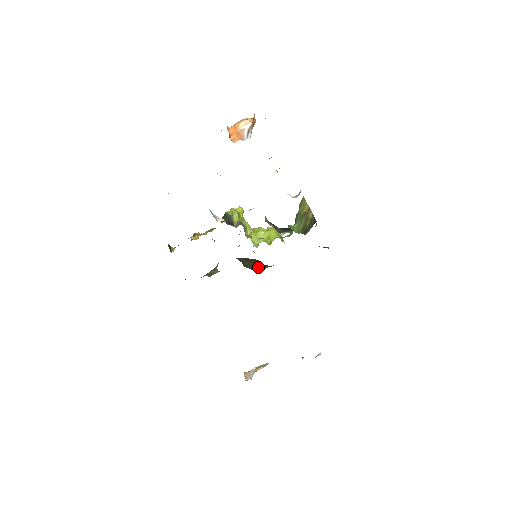
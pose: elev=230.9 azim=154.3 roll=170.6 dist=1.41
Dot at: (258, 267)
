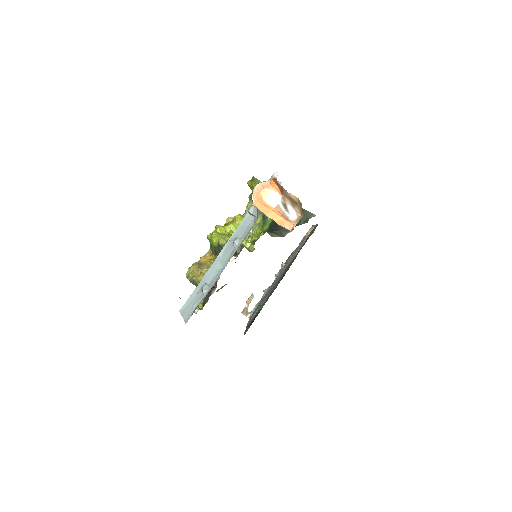
Dot at: occluded
